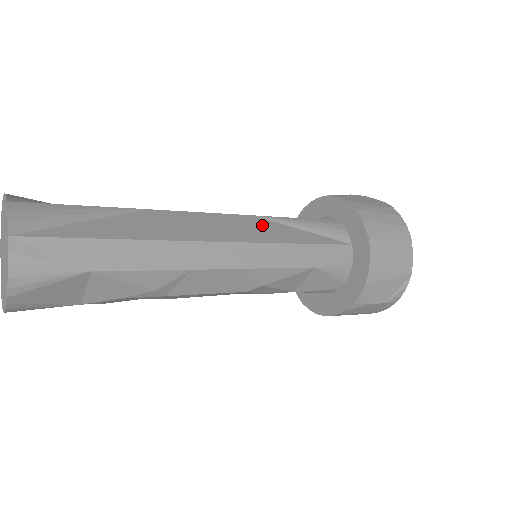
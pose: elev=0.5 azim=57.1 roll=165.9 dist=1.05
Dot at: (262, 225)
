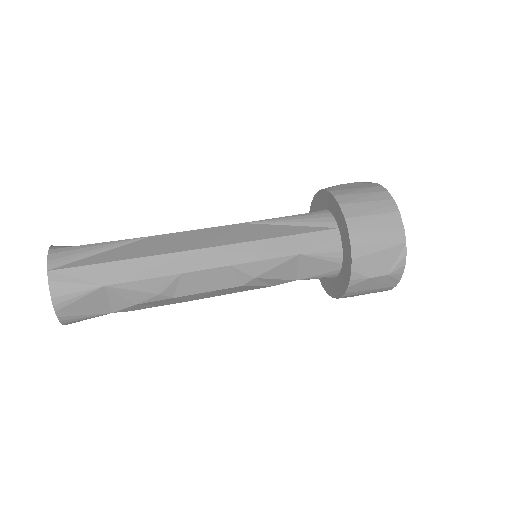
Dot at: (248, 229)
